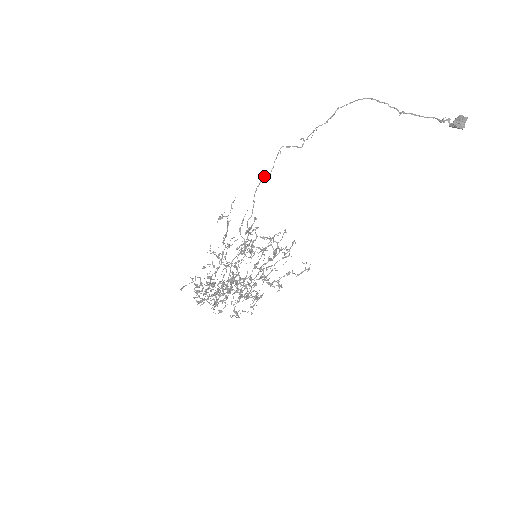
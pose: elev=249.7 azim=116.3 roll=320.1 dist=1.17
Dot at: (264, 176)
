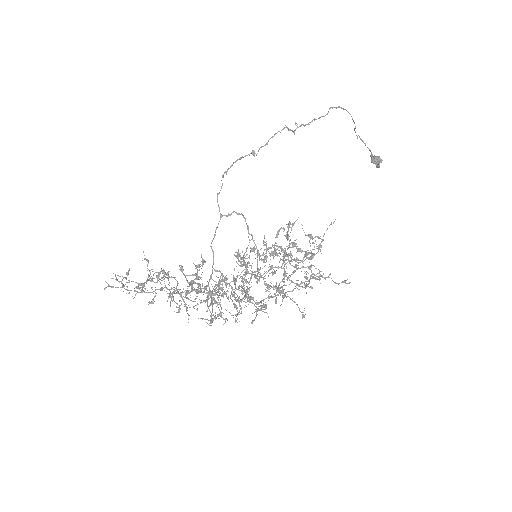
Dot at: (253, 150)
